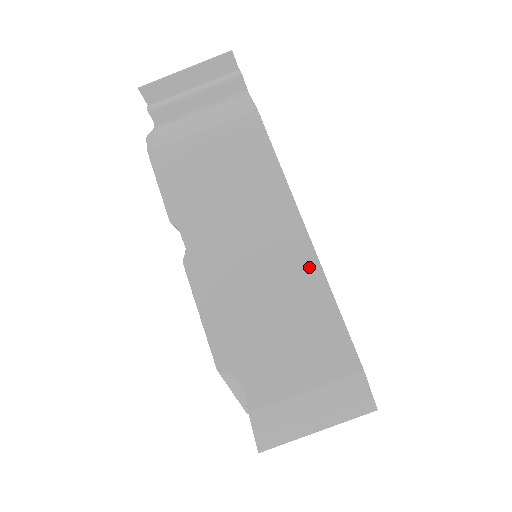
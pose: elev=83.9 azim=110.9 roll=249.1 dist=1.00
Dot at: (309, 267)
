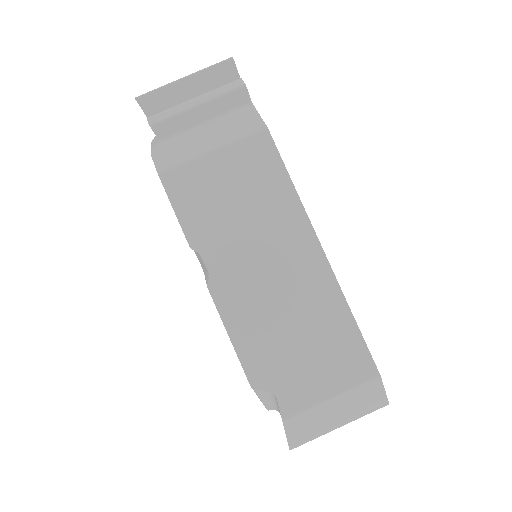
Dot at: (328, 286)
